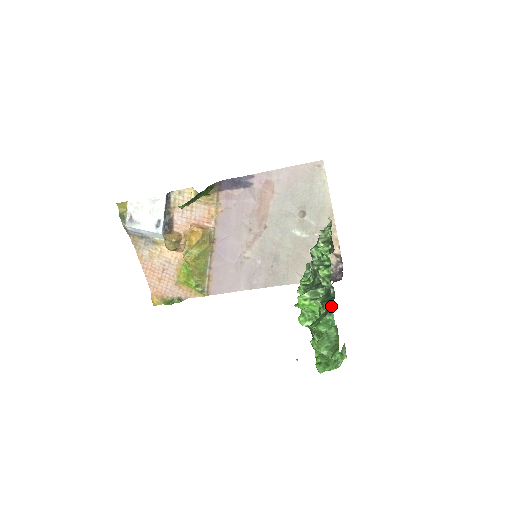
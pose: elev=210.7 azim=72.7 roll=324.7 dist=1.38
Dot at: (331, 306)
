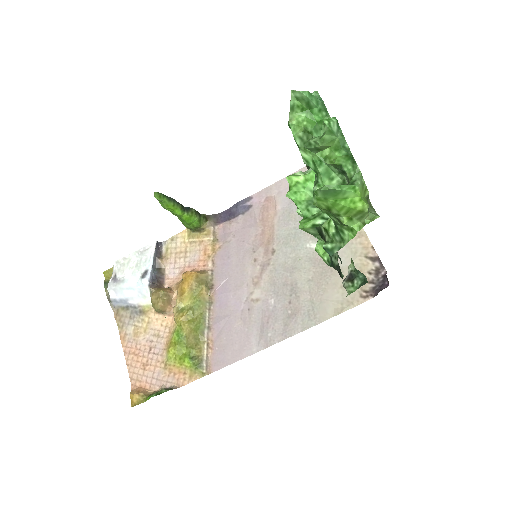
Dot at: occluded
